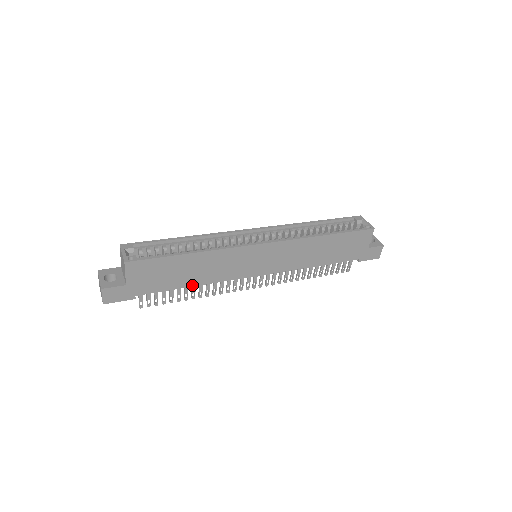
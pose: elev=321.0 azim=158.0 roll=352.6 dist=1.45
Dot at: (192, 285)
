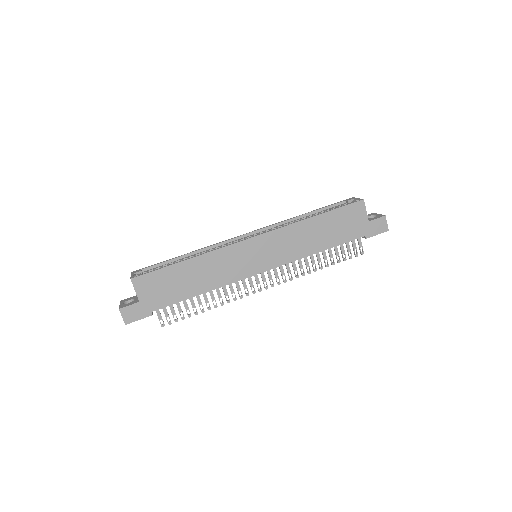
Dot at: (200, 293)
